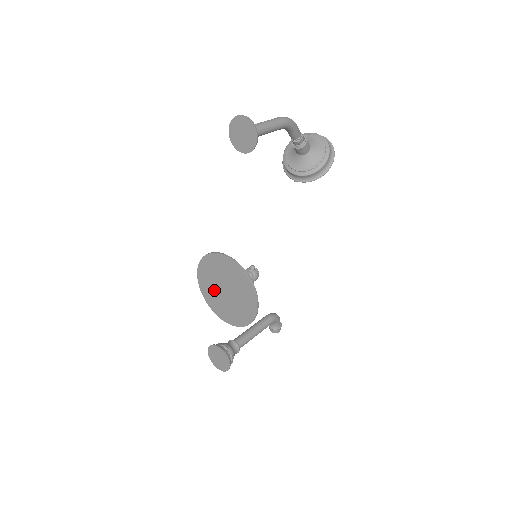
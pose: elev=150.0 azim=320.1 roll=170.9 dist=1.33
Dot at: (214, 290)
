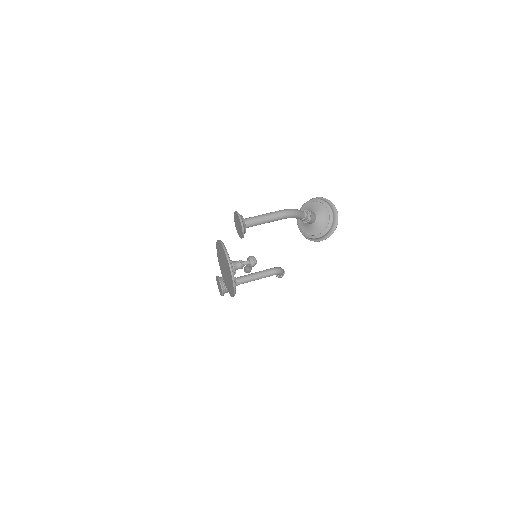
Dot at: (221, 260)
